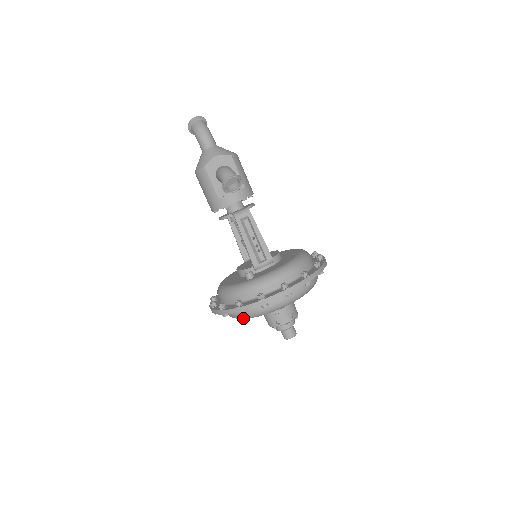
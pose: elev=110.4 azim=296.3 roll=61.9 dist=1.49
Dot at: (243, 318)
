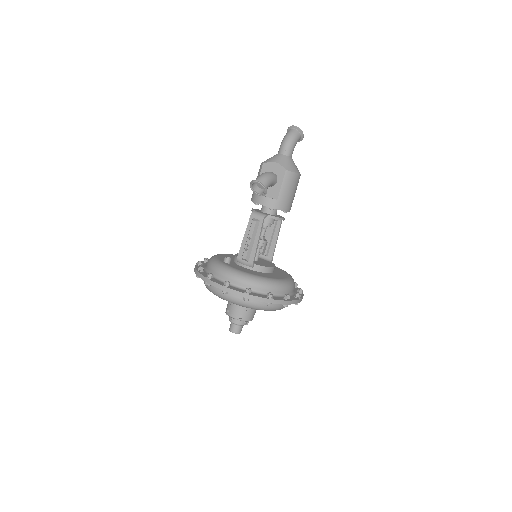
Dot at: occluded
